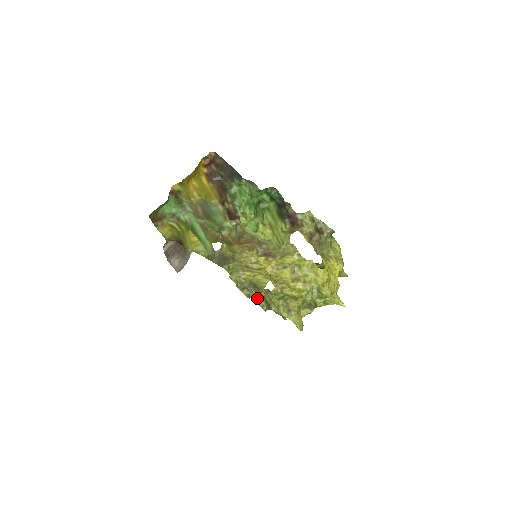
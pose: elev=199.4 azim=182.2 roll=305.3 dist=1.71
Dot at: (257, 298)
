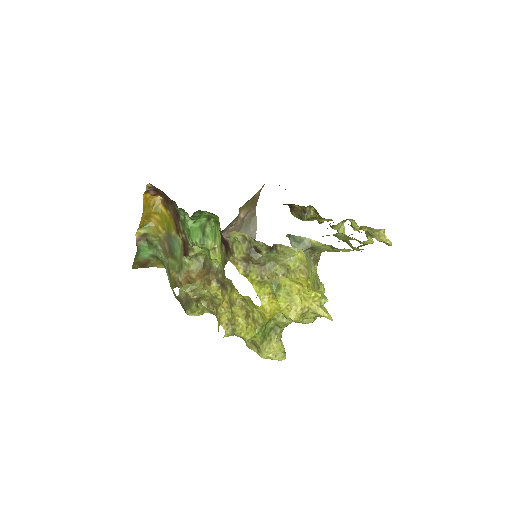
Dot at: occluded
